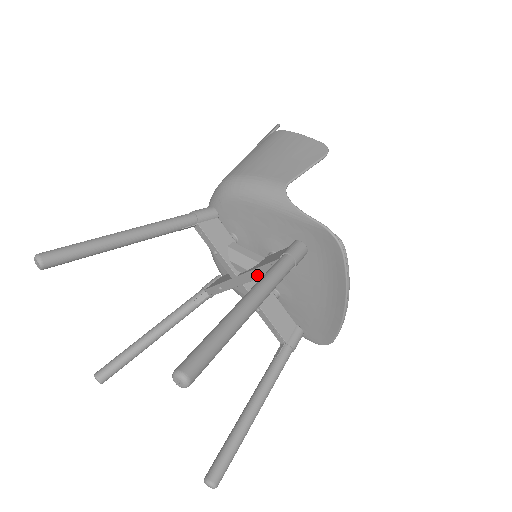
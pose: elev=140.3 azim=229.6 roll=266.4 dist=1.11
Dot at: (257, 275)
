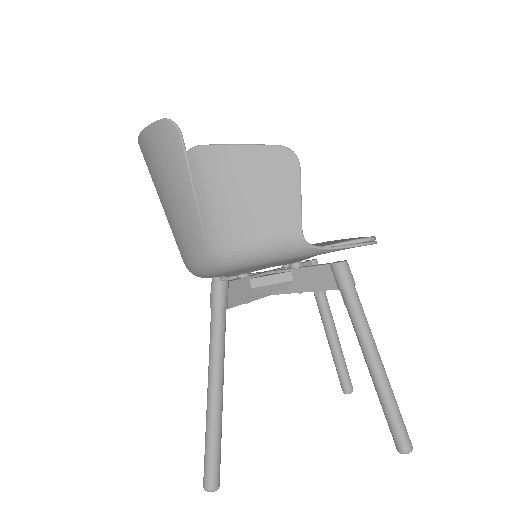
Dot at: (302, 292)
